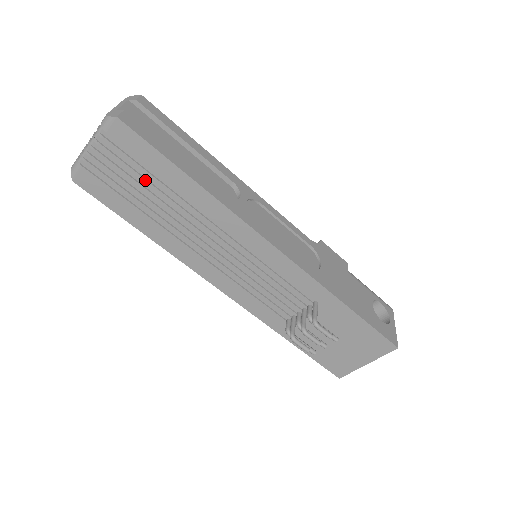
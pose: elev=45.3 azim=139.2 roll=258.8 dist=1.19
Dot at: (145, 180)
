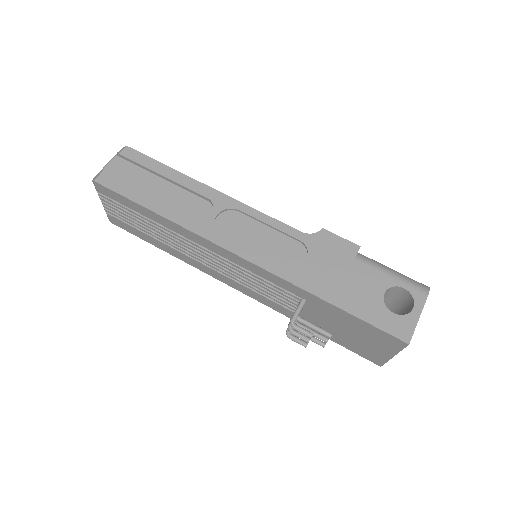
Dot at: (137, 217)
